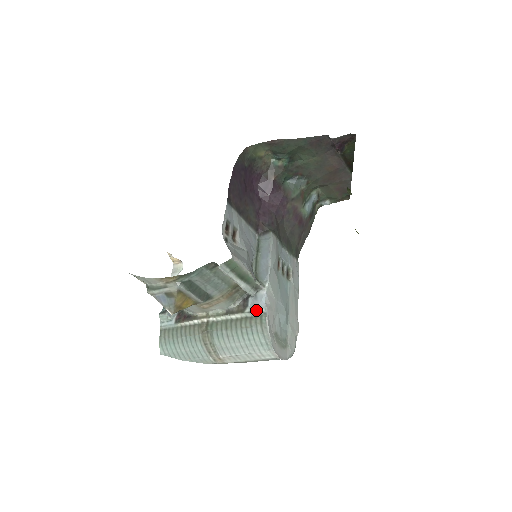
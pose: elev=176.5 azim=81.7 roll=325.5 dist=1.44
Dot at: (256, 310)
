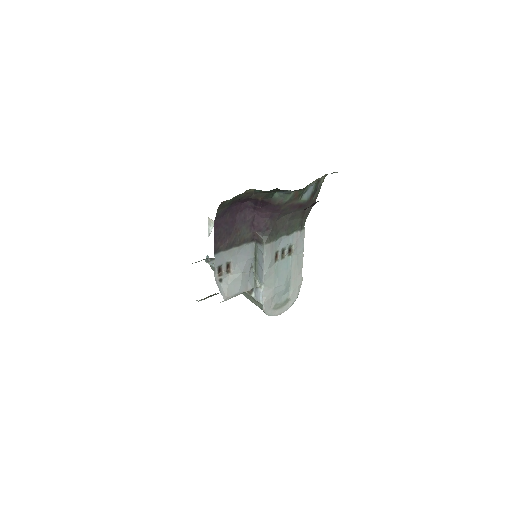
Dot at: (257, 300)
